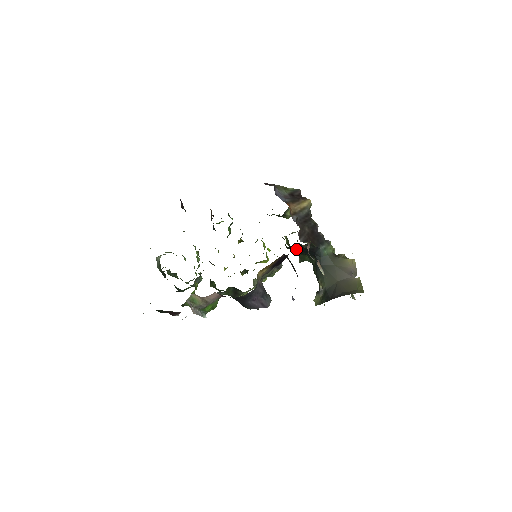
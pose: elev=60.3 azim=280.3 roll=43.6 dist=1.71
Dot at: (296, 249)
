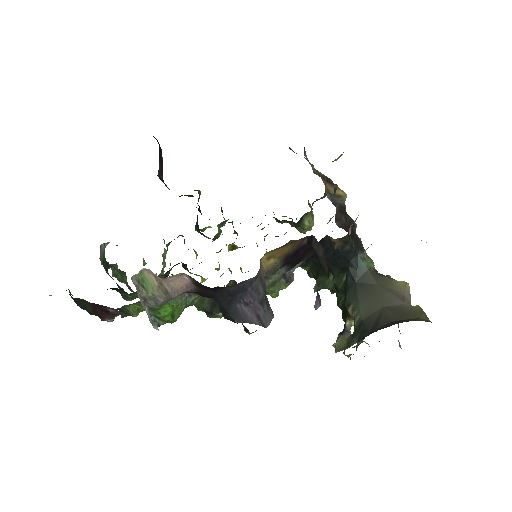
Dot at: (318, 257)
